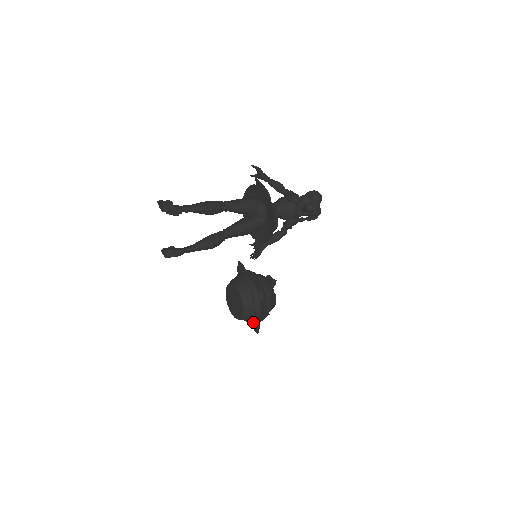
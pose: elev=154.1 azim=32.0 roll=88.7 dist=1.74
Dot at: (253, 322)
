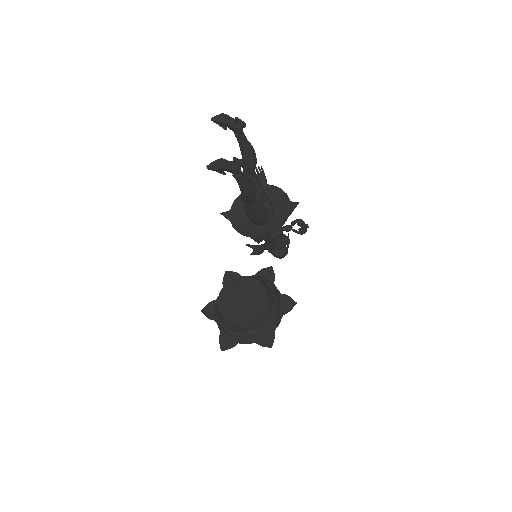
Dot at: (265, 330)
